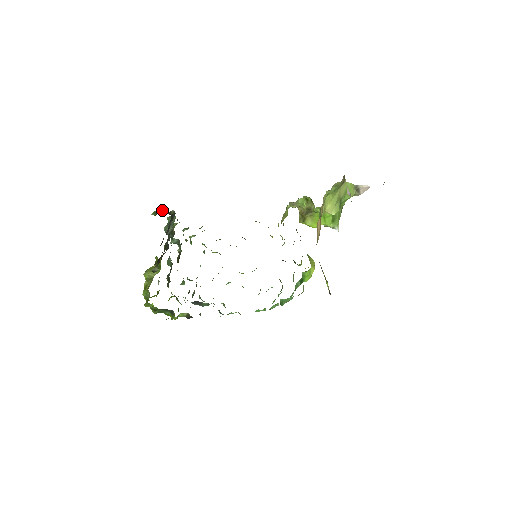
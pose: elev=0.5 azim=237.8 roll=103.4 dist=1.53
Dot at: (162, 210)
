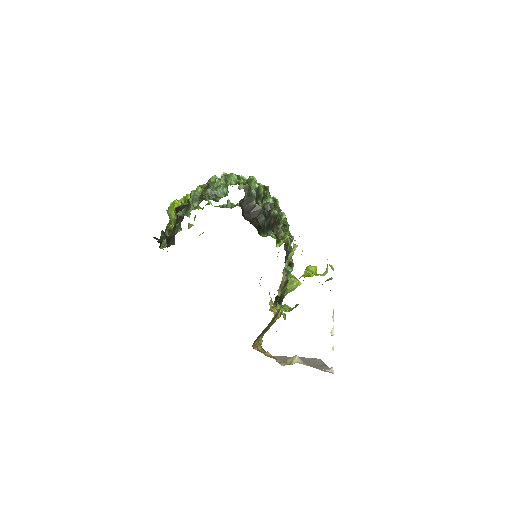
Dot at: occluded
